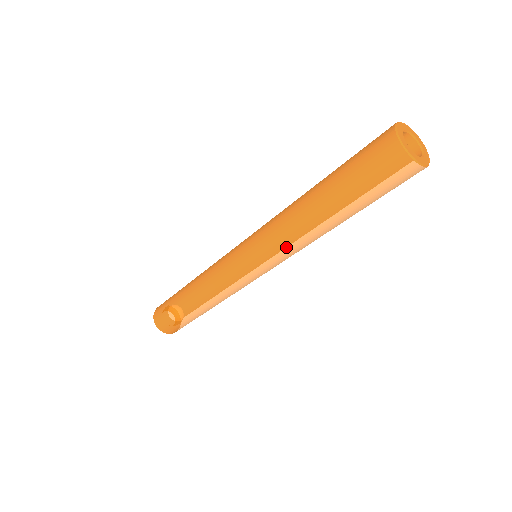
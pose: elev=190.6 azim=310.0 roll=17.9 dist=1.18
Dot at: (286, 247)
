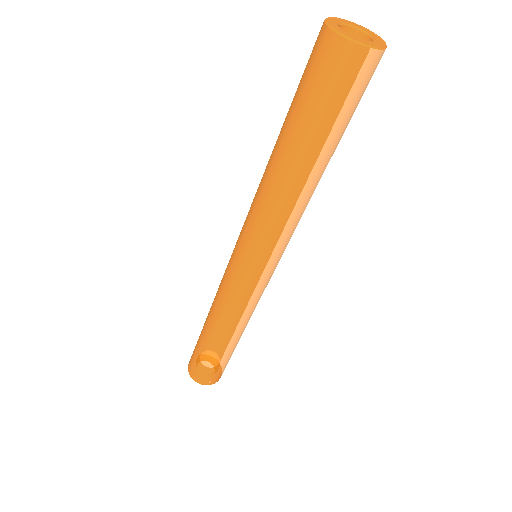
Dot at: (280, 228)
